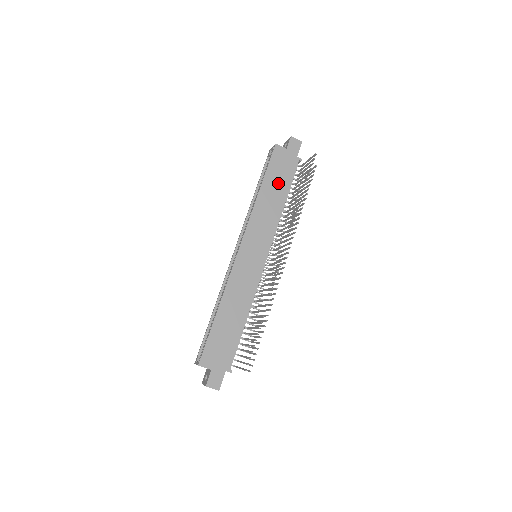
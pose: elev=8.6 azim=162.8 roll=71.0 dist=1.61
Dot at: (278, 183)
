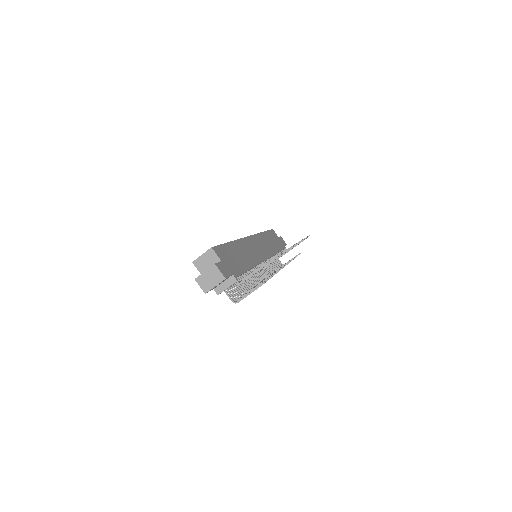
Dot at: (274, 242)
